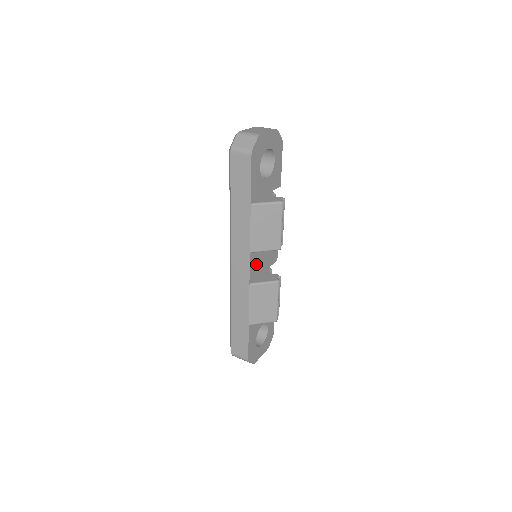
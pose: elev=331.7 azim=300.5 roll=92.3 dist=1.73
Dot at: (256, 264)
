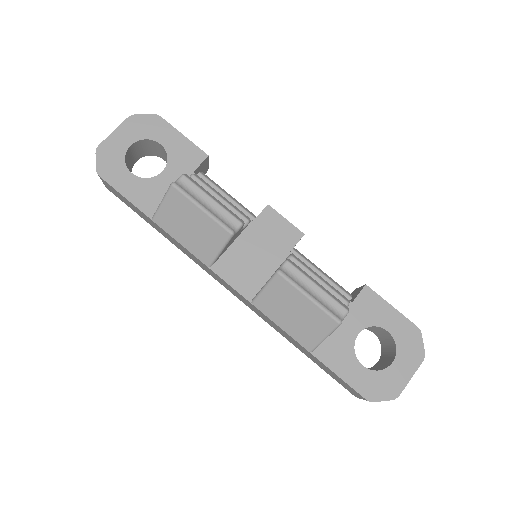
Dot at: (243, 271)
